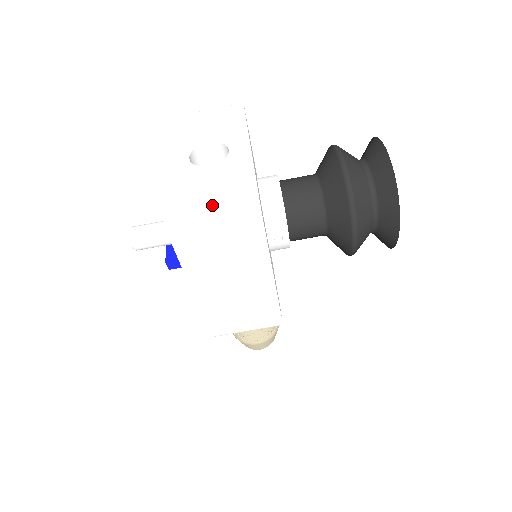
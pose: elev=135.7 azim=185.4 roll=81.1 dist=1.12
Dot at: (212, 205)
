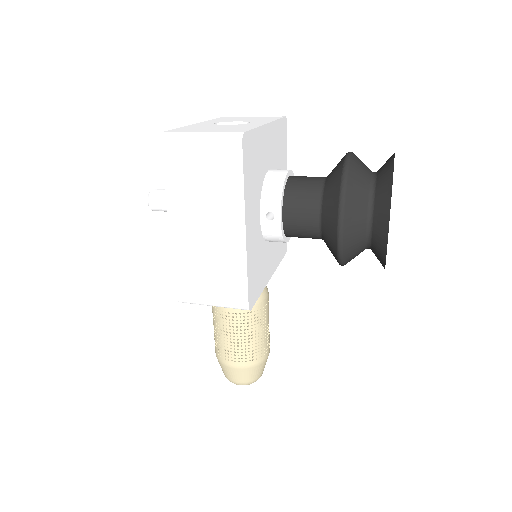
Dot at: (206, 131)
